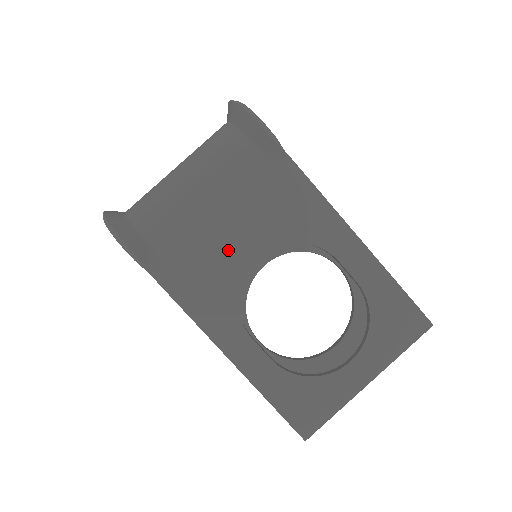
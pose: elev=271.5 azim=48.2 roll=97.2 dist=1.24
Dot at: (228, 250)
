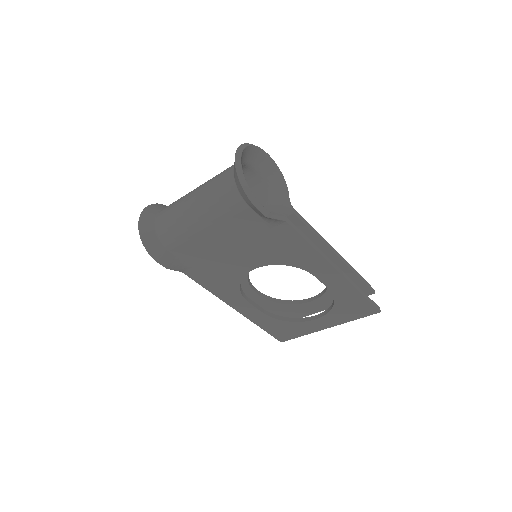
Dot at: (232, 263)
